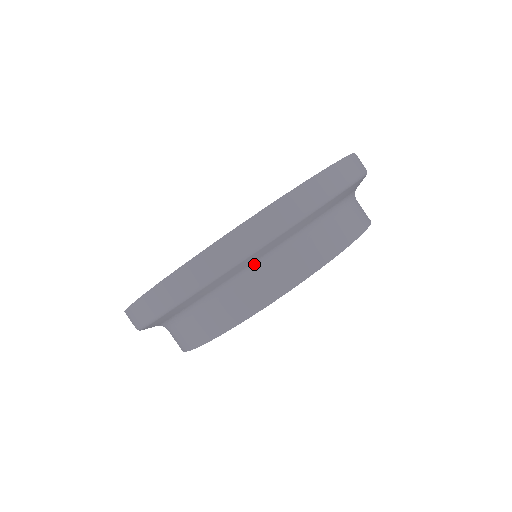
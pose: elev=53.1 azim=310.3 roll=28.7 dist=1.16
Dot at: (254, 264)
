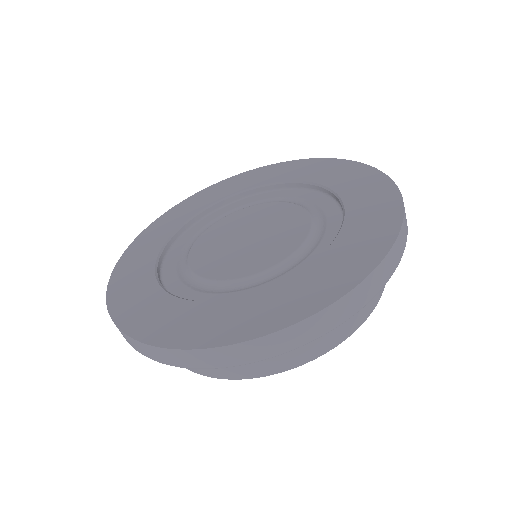
Dot at: occluded
